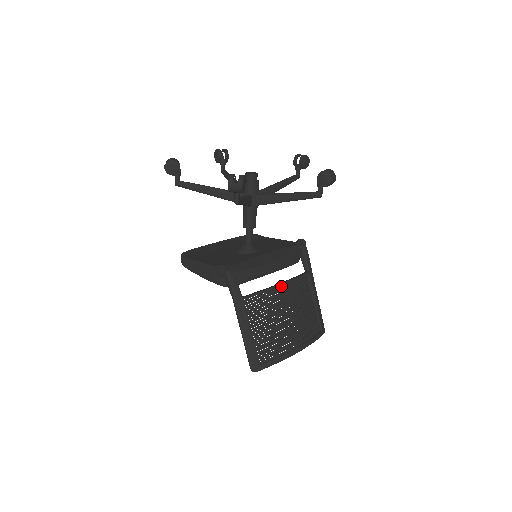
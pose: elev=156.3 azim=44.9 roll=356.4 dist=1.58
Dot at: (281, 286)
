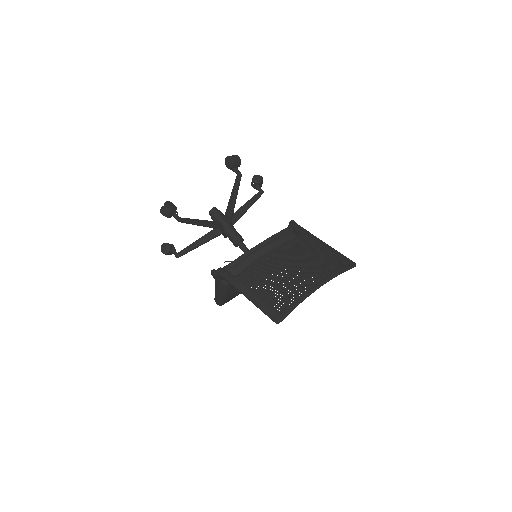
Dot at: (274, 254)
